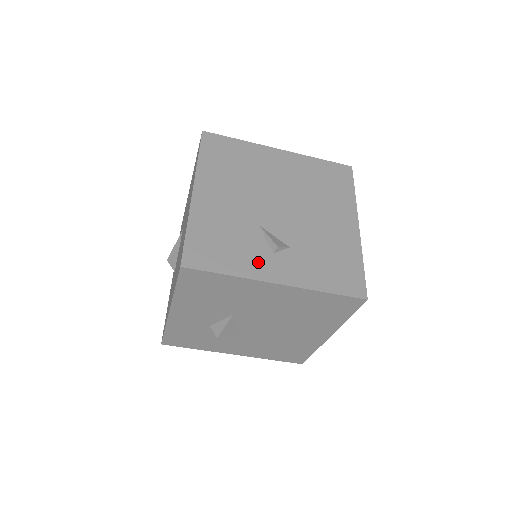
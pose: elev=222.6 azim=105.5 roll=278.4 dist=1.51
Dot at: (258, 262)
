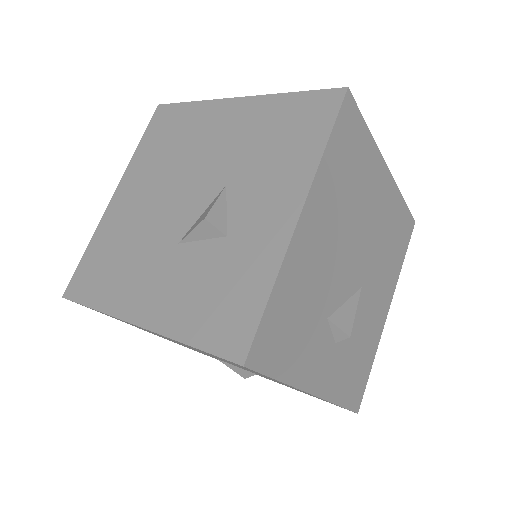
Dot at: occluded
